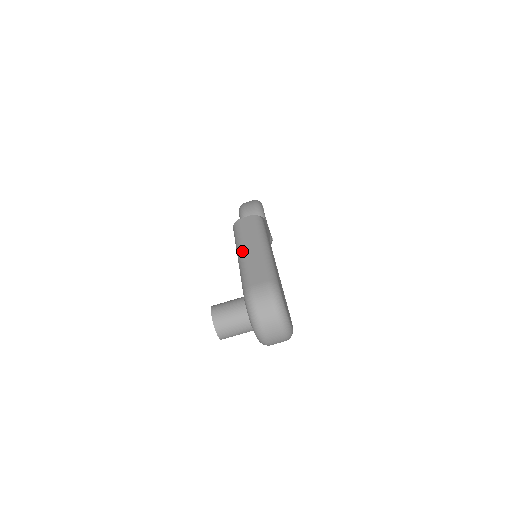
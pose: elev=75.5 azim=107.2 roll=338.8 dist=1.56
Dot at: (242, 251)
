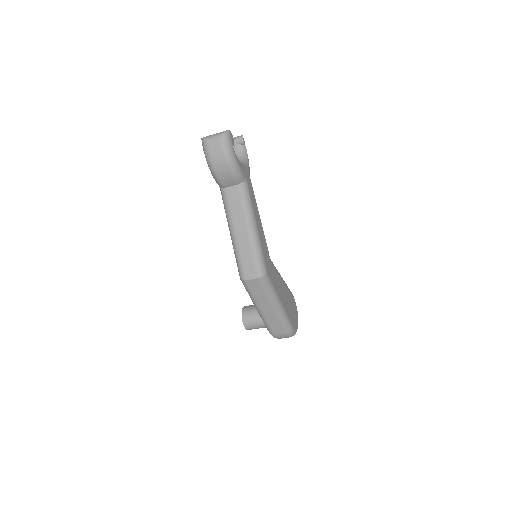
Dot at: (259, 310)
